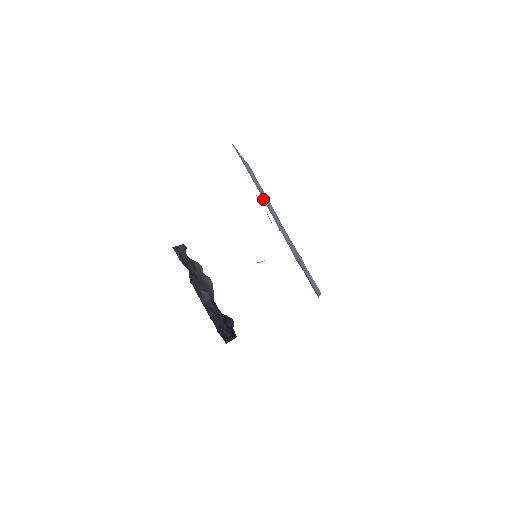
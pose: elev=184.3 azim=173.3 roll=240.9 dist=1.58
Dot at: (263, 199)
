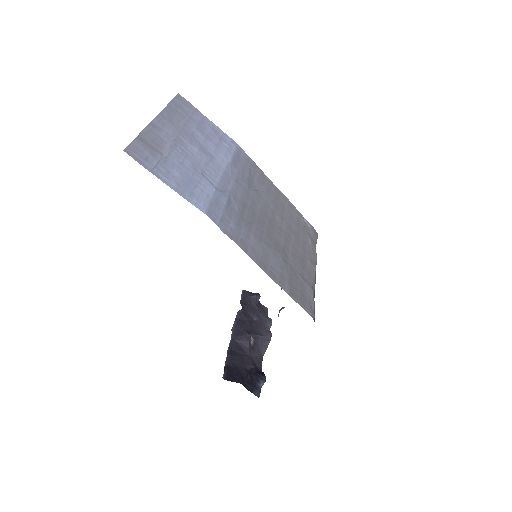
Dot at: (162, 111)
